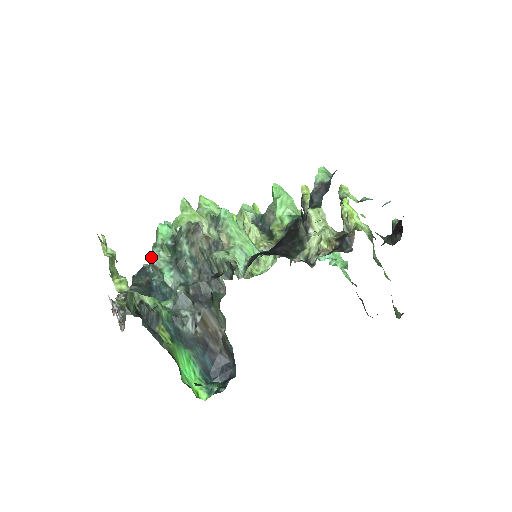
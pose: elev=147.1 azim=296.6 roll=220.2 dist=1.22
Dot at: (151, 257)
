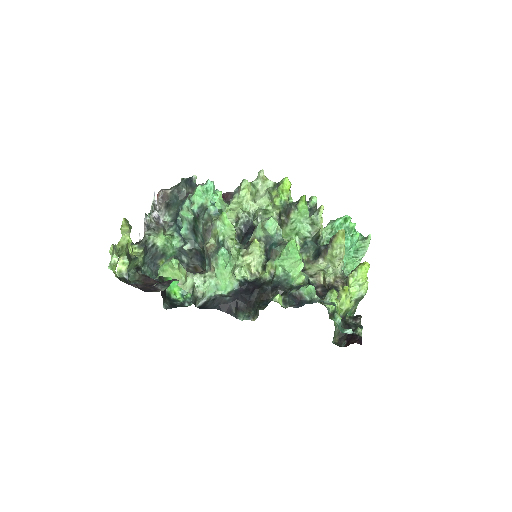
Dot at: (182, 205)
